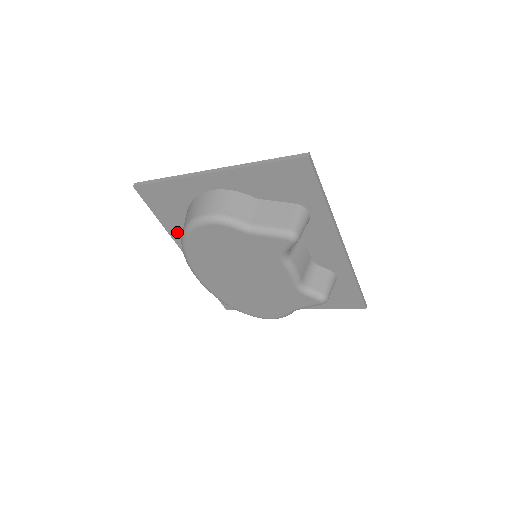
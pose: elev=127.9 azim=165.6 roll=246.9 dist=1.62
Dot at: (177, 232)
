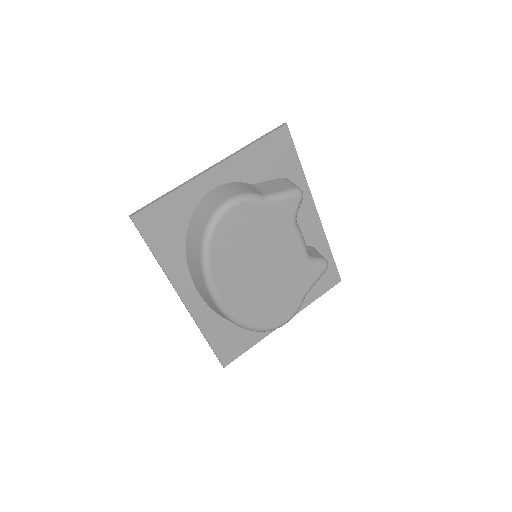
Dot at: (175, 266)
